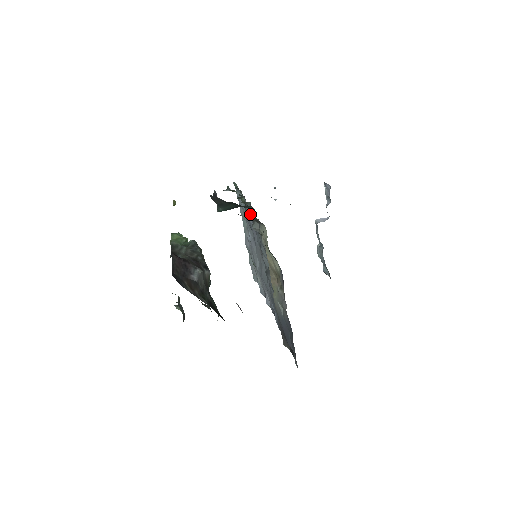
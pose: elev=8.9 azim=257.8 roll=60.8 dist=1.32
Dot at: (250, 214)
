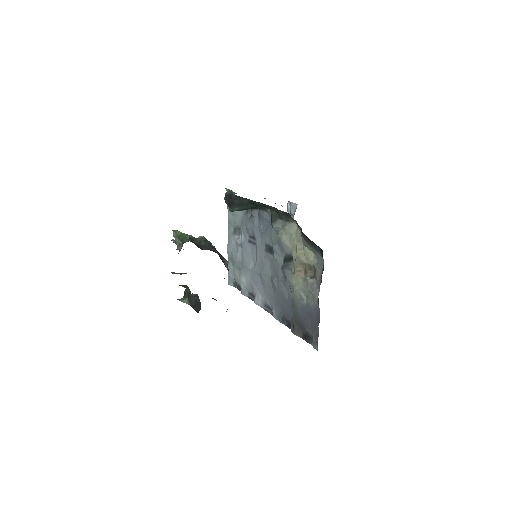
Dot at: (257, 217)
